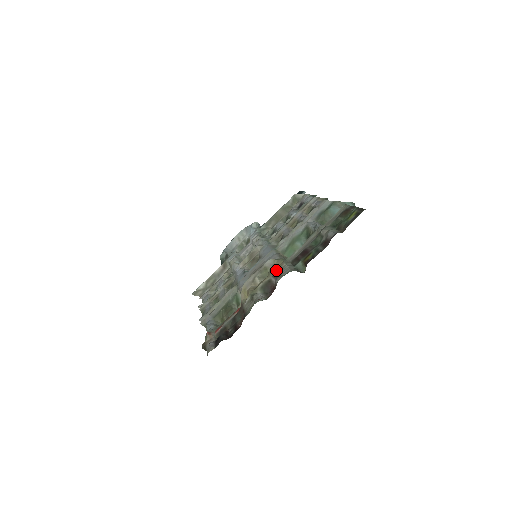
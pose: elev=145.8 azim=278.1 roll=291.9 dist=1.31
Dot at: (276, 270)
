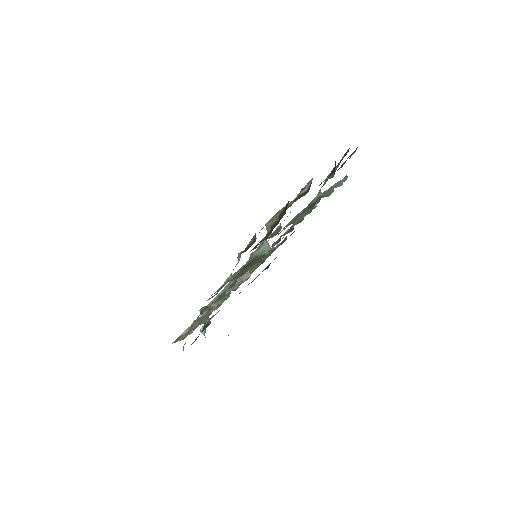
Dot at: occluded
